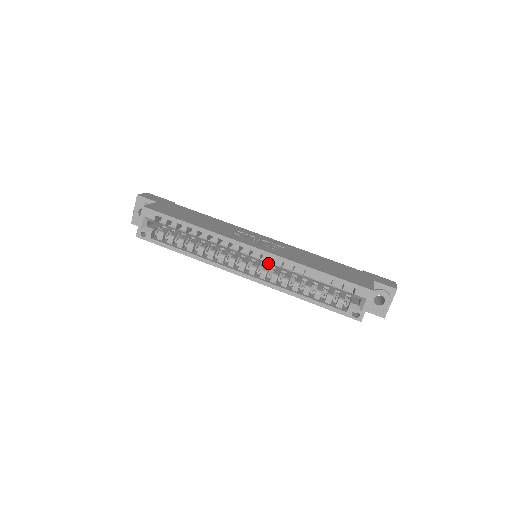
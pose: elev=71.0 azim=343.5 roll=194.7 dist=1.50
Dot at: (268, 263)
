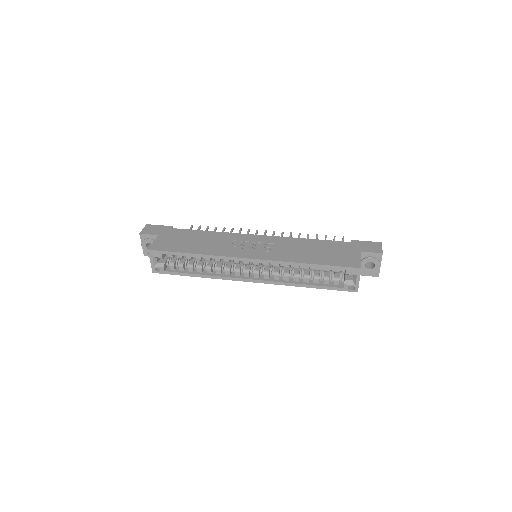
Dot at: occluded
